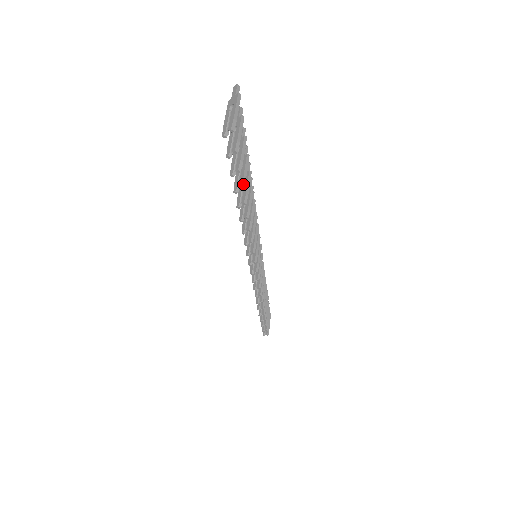
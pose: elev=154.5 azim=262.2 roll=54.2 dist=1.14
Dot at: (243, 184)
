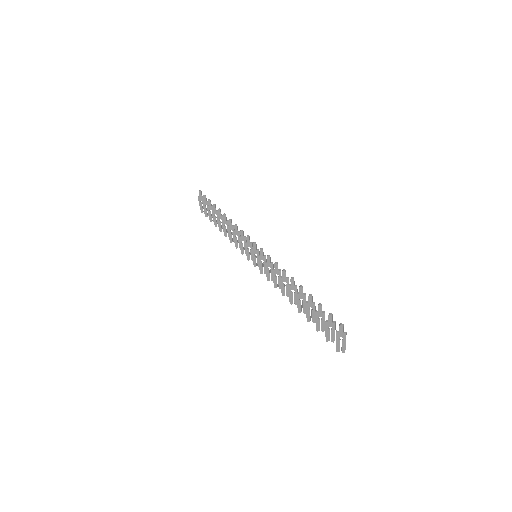
Dot at: occluded
